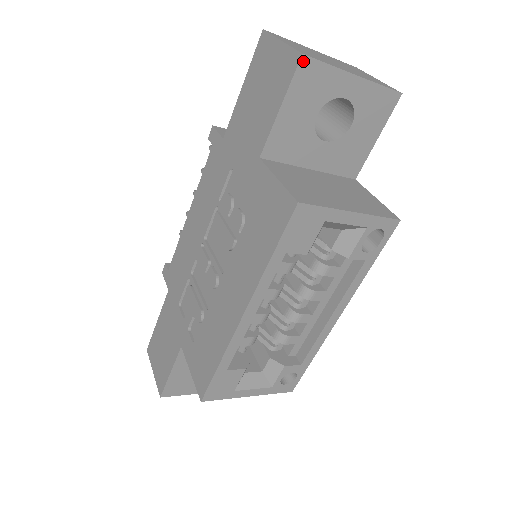
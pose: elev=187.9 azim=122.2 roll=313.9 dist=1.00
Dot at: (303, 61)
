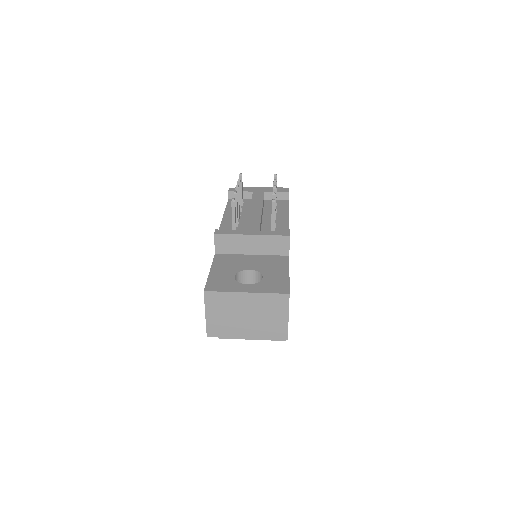
Dot at: (209, 335)
